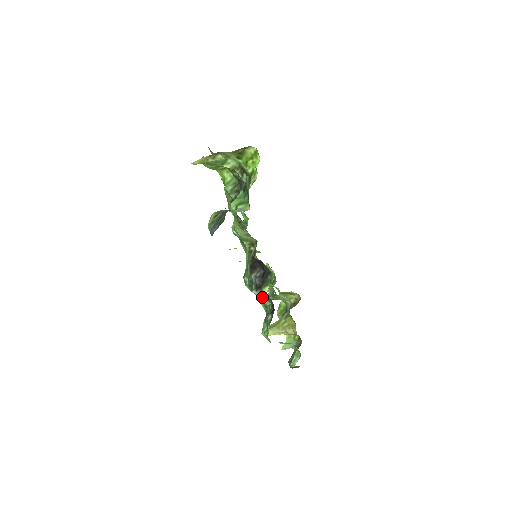
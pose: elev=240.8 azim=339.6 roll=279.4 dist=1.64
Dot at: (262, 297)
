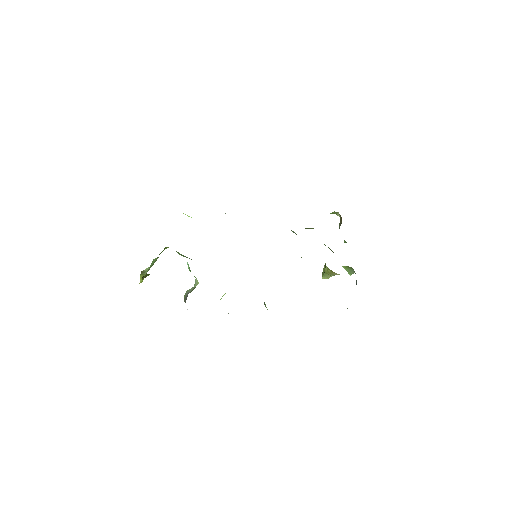
Dot at: occluded
